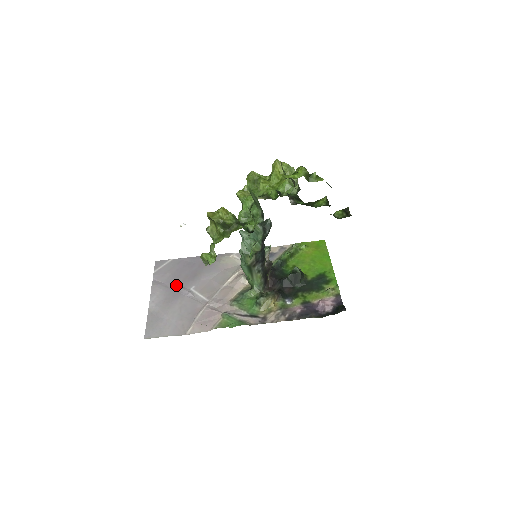
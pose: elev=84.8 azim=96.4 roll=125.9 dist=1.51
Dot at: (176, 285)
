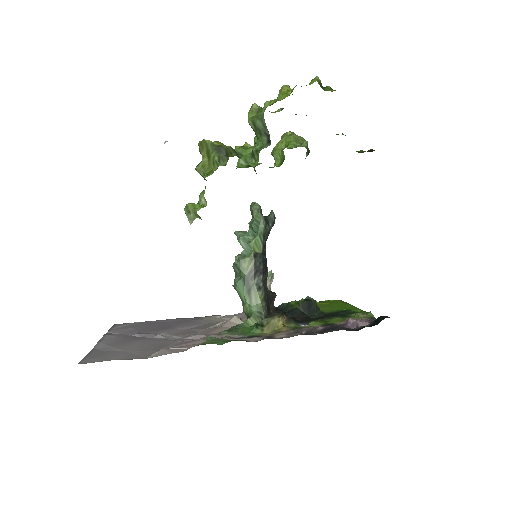
Dot at: (140, 332)
